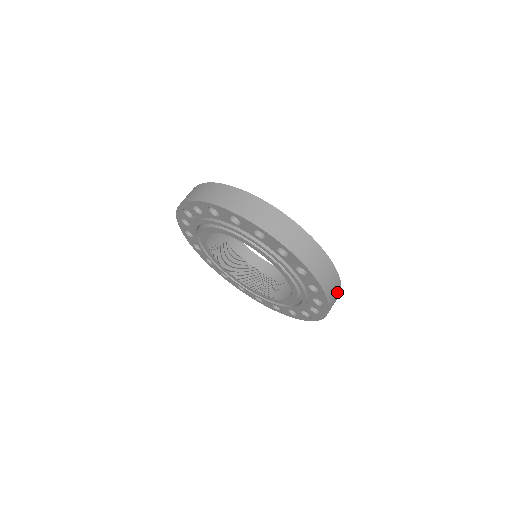
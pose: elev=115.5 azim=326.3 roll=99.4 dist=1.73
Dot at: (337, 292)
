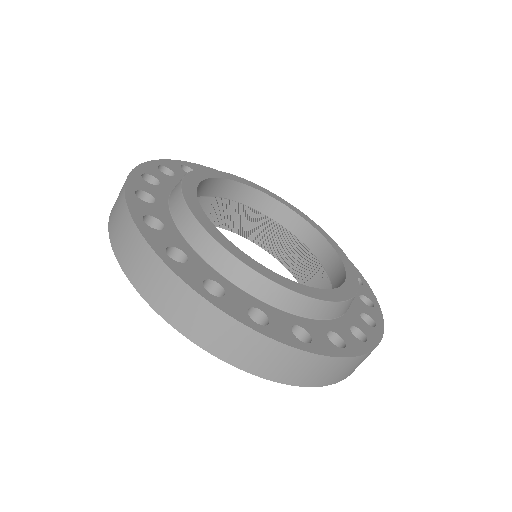
Dot at: occluded
